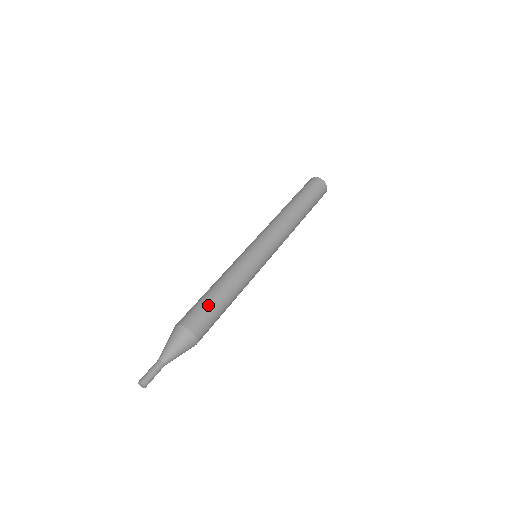
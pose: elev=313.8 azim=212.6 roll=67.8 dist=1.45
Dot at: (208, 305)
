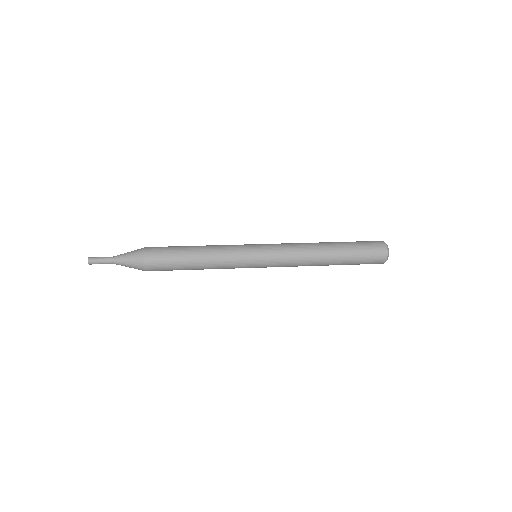
Dot at: (175, 247)
